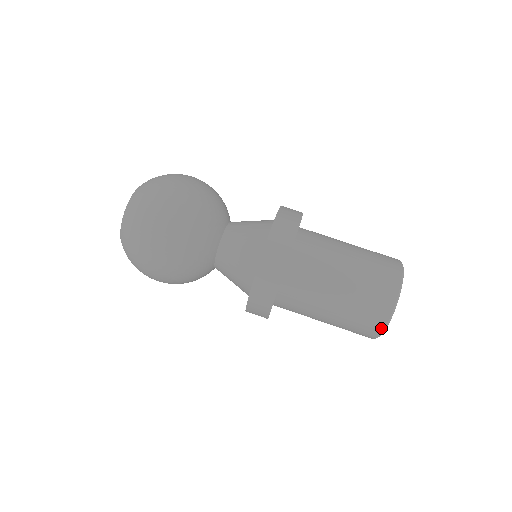
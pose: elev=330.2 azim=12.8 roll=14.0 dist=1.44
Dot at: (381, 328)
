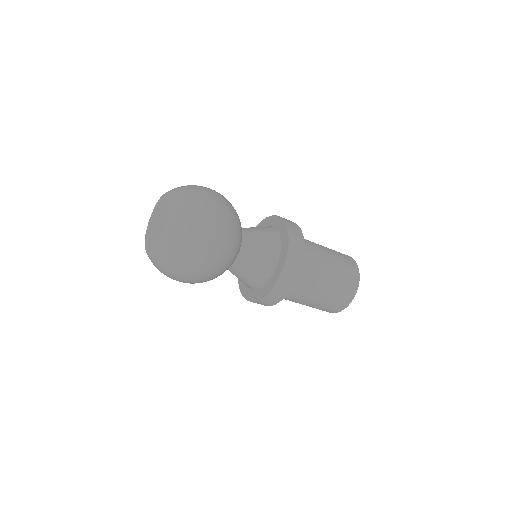
Dot at: (354, 294)
